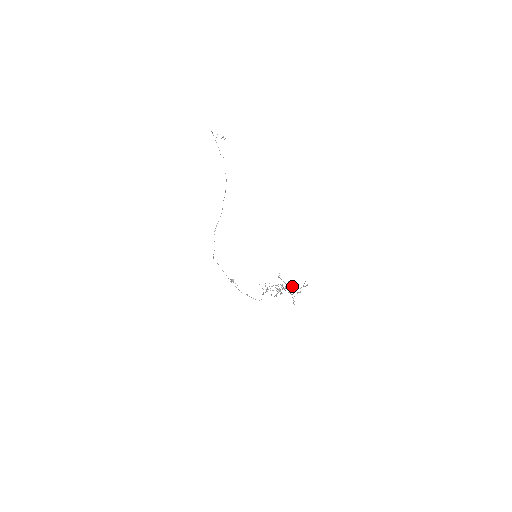
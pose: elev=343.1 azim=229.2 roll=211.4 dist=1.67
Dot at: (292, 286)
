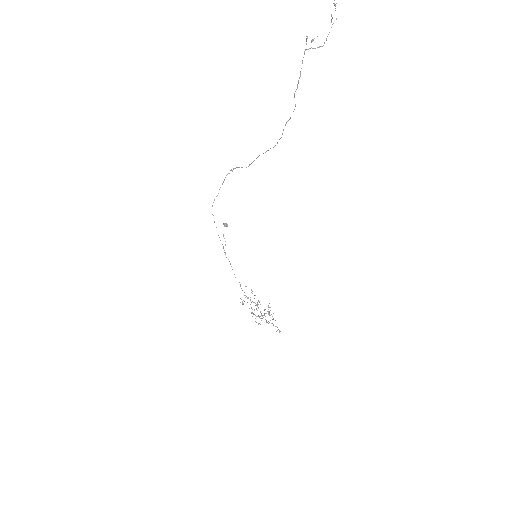
Dot at: occluded
